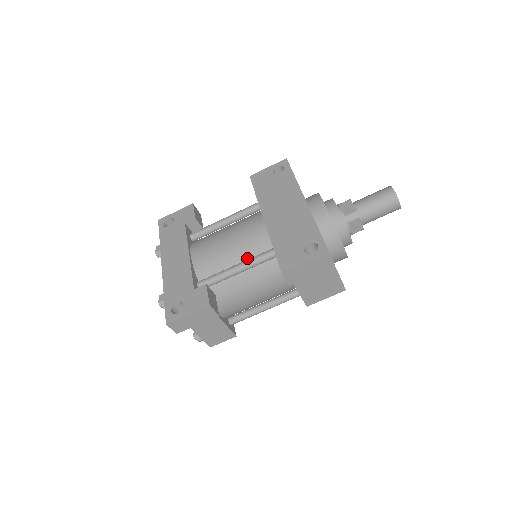
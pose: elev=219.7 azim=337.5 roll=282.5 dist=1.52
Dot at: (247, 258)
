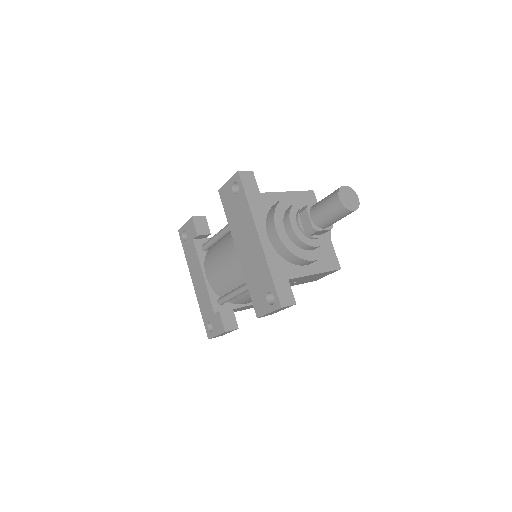
Dot at: (240, 283)
